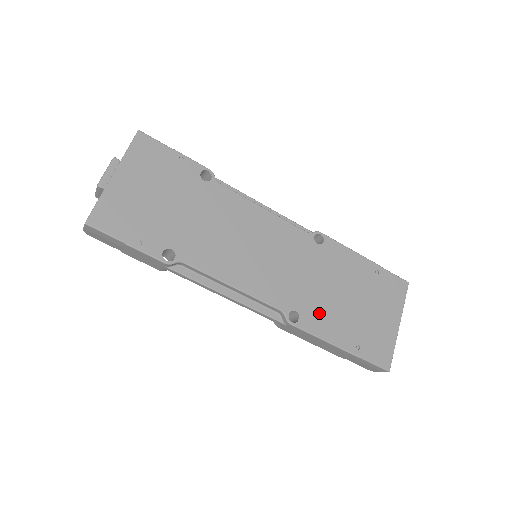
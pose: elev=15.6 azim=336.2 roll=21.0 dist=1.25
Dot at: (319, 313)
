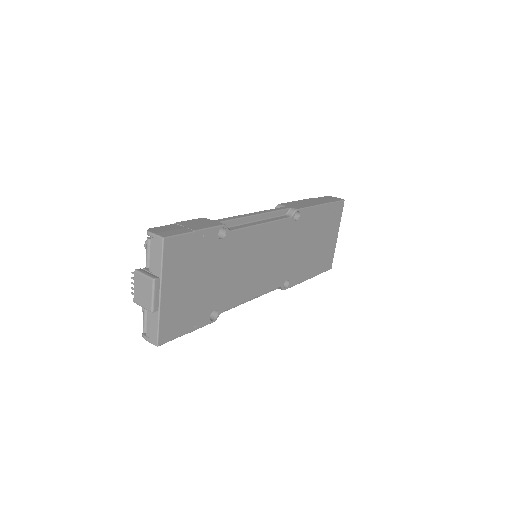
Dot at: (299, 269)
